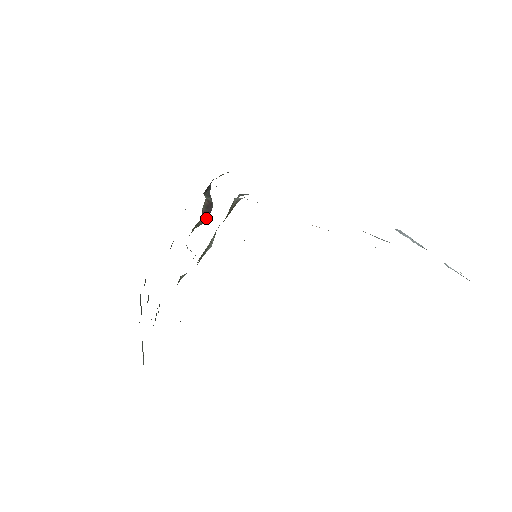
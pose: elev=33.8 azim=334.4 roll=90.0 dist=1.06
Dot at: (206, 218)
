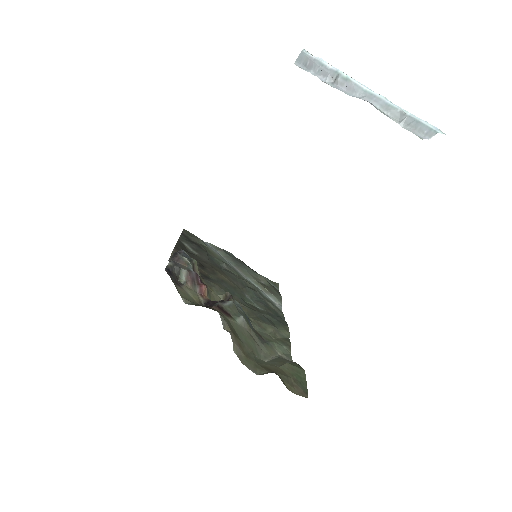
Dot at: (205, 288)
